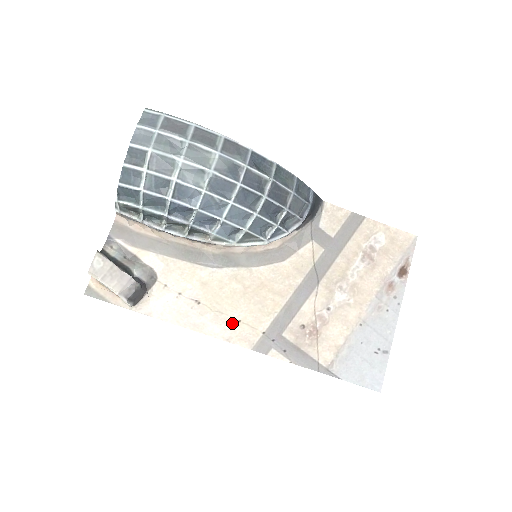
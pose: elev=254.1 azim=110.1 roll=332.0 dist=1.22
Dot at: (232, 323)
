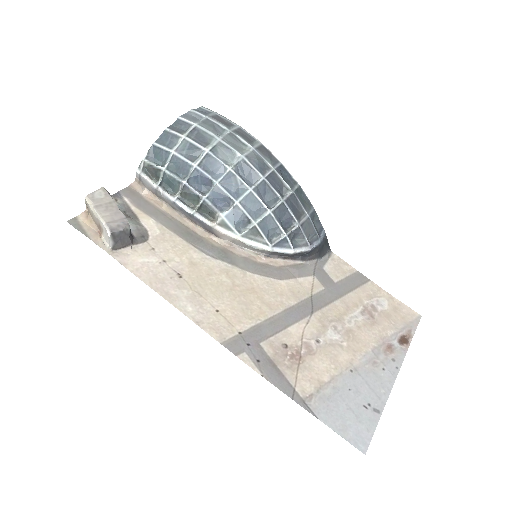
Dot at: (208, 309)
